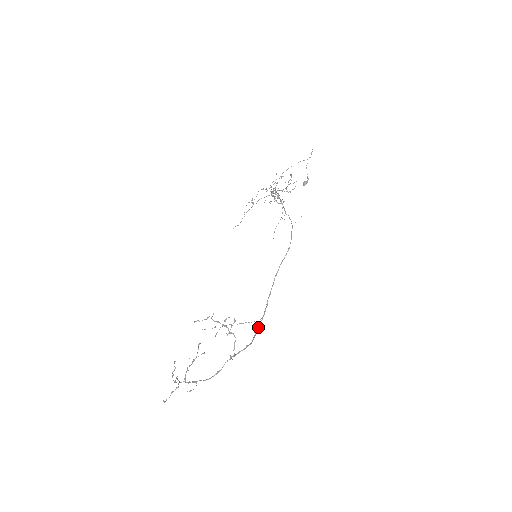
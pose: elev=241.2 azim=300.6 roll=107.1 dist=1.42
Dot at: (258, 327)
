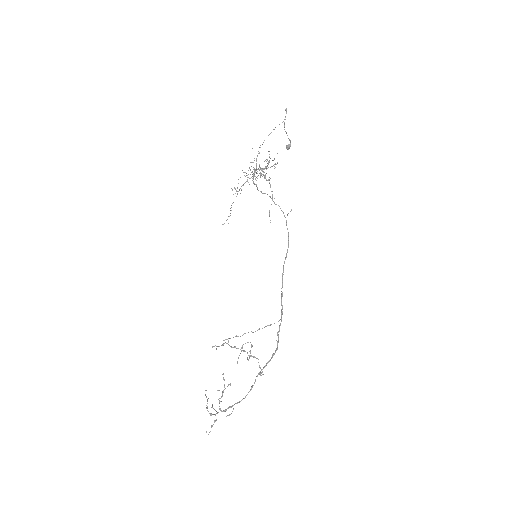
Dot at: (279, 329)
